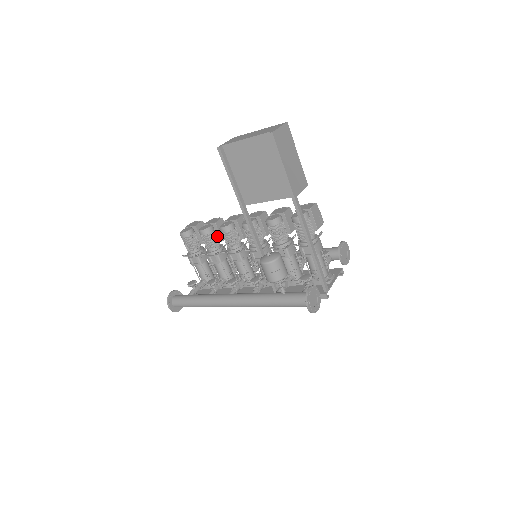
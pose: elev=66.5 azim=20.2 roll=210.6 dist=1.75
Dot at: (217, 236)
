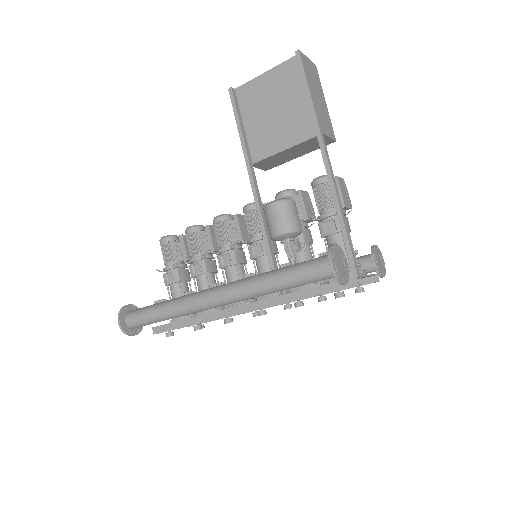
Dot at: (207, 242)
